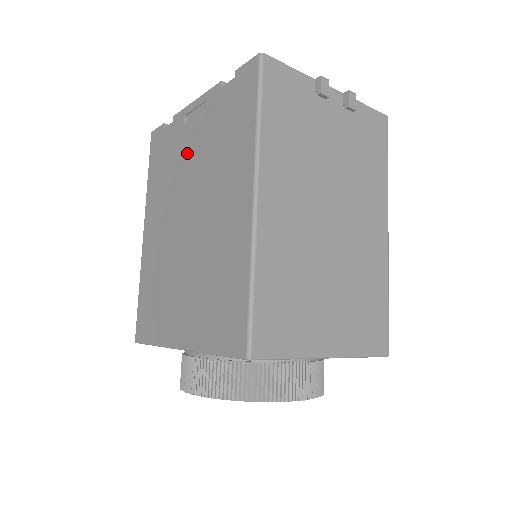
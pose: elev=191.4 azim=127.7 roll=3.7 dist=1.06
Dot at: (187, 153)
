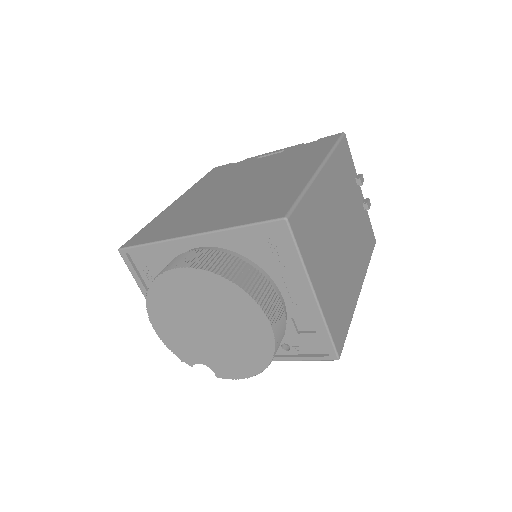
Dot at: (254, 166)
